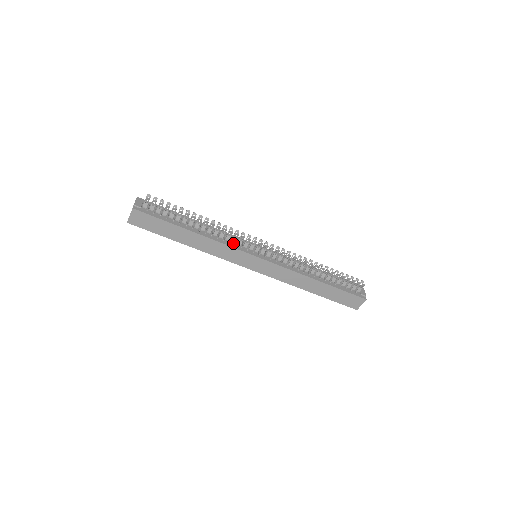
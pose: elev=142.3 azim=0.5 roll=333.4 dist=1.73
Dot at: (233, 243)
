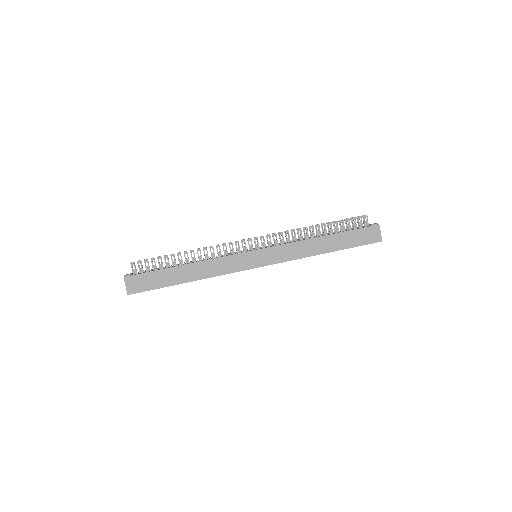
Dot at: occluded
